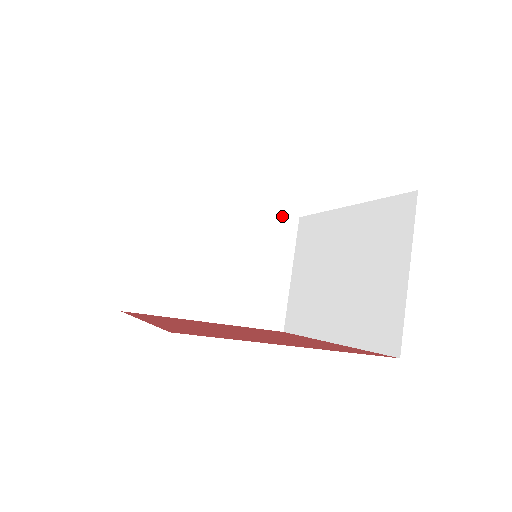
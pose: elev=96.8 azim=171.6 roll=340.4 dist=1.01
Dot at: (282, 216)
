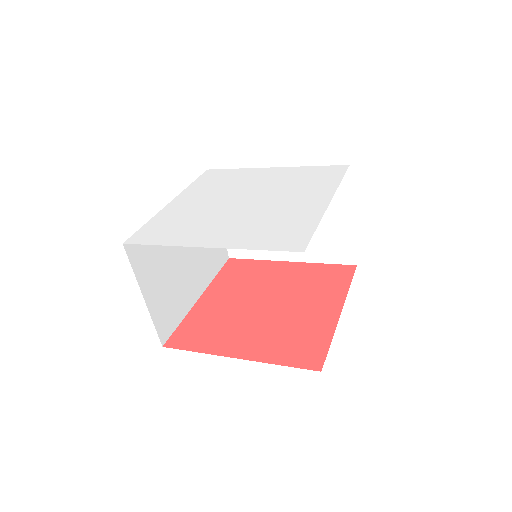
Dot at: occluded
